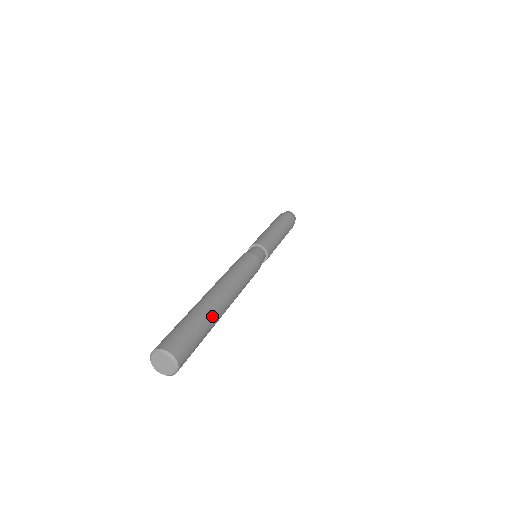
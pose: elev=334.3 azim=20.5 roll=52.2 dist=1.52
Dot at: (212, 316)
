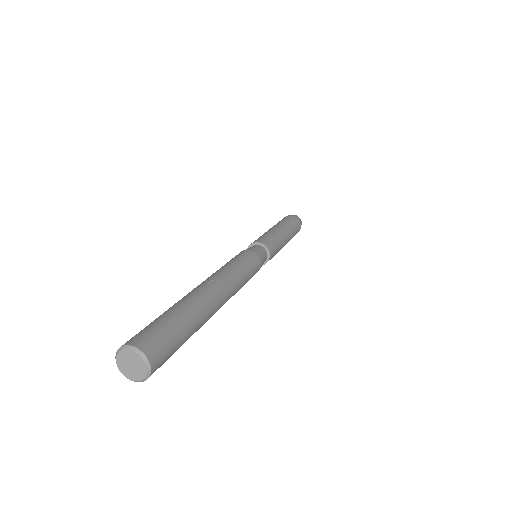
Dot at: (190, 304)
